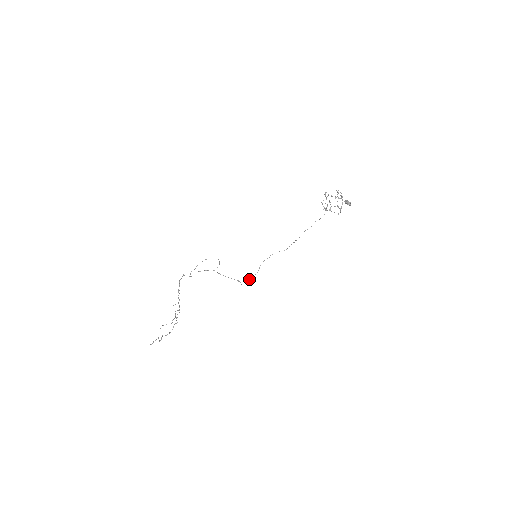
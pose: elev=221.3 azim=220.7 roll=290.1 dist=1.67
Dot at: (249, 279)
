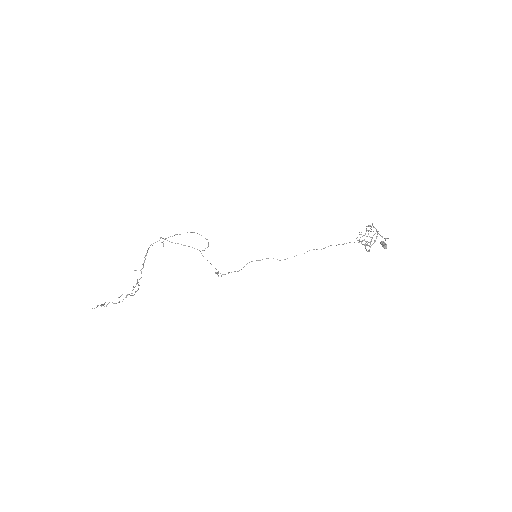
Dot at: occluded
